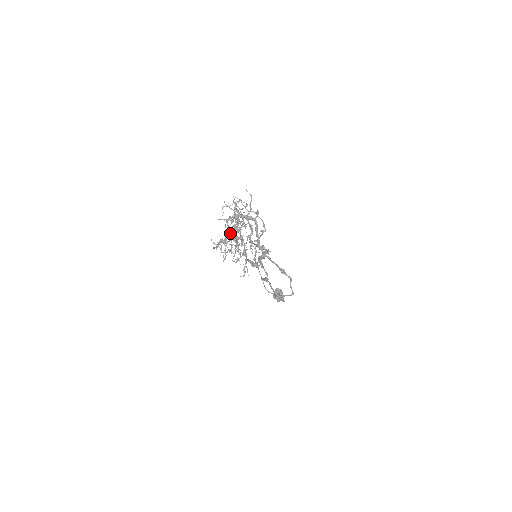
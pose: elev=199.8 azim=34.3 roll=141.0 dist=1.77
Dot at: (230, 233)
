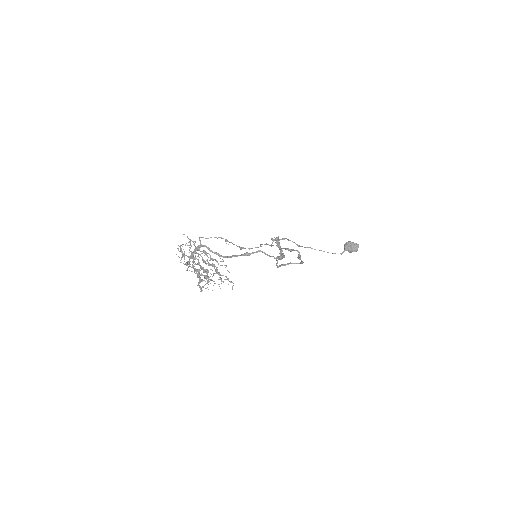
Dot at: occluded
